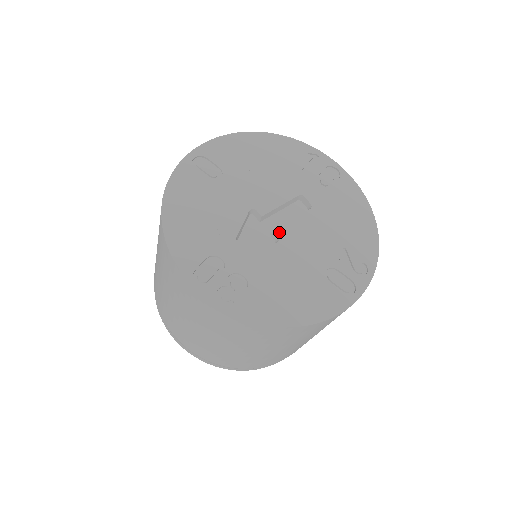
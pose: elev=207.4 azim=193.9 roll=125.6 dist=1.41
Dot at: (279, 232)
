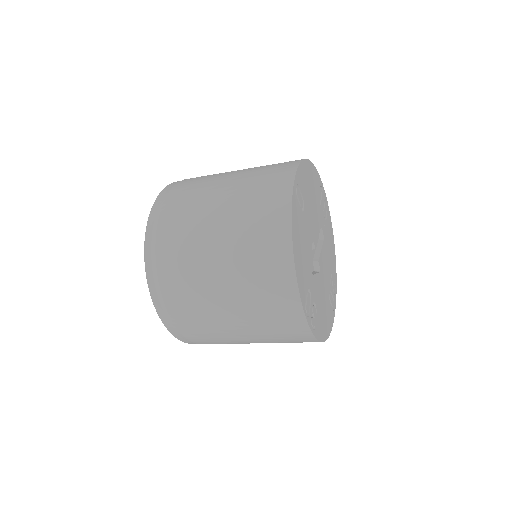
Dot at: (320, 262)
